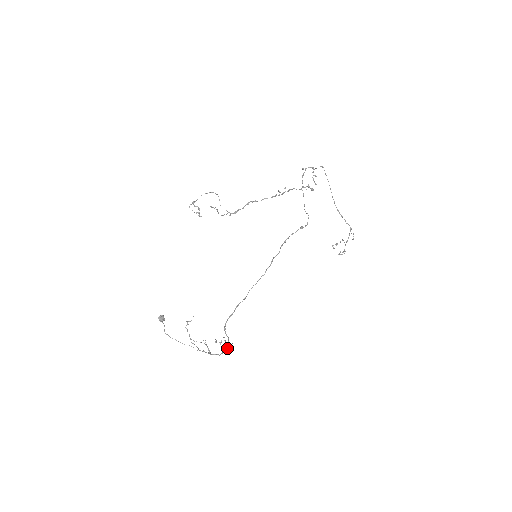
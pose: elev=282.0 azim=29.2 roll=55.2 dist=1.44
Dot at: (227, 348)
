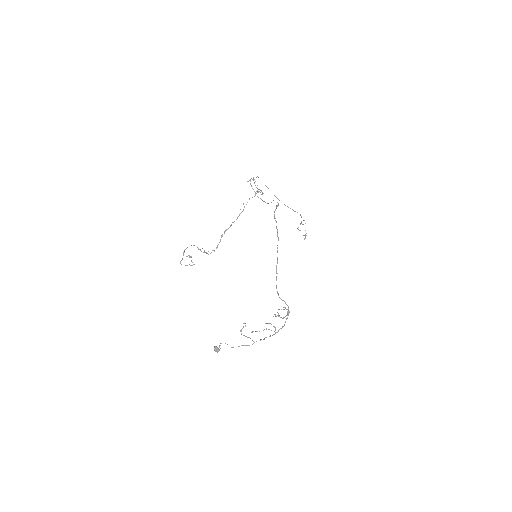
Dot at: (287, 311)
